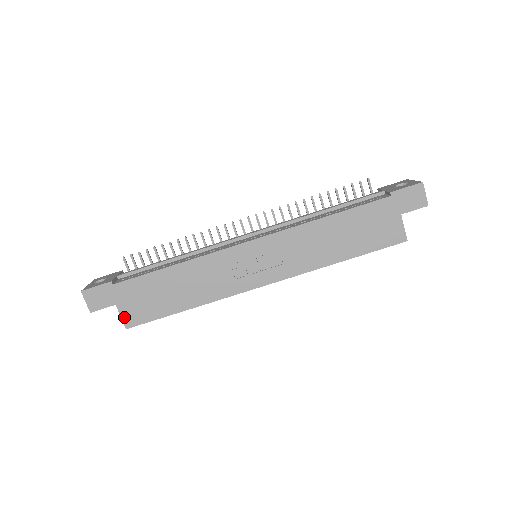
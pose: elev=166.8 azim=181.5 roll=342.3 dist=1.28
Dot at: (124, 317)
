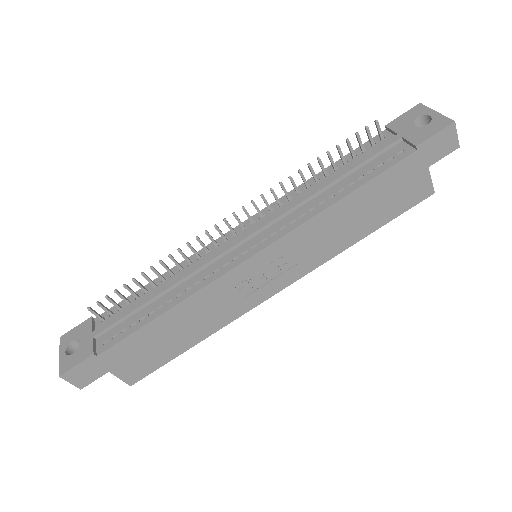
Dot at: (124, 378)
